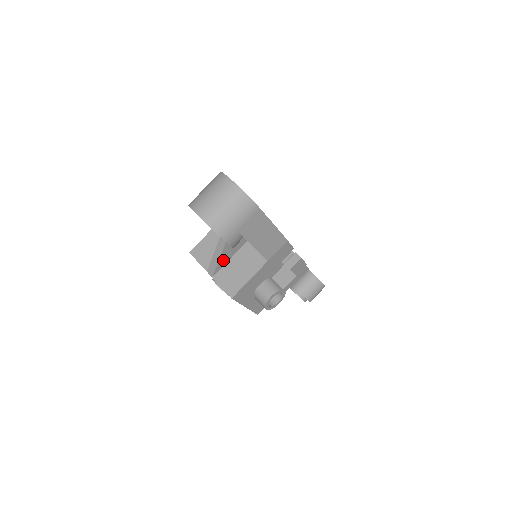
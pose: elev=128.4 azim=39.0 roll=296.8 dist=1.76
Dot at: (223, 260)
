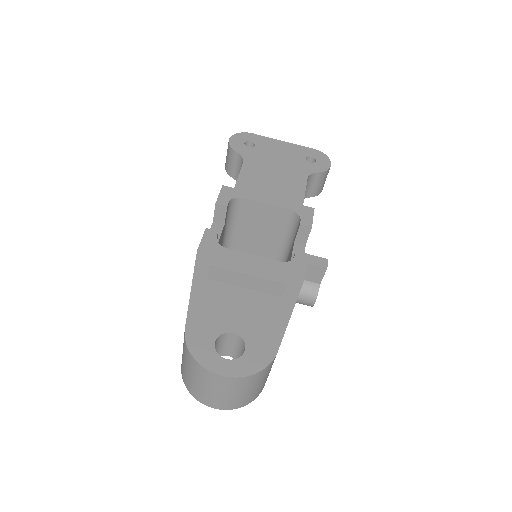
Dot at: occluded
